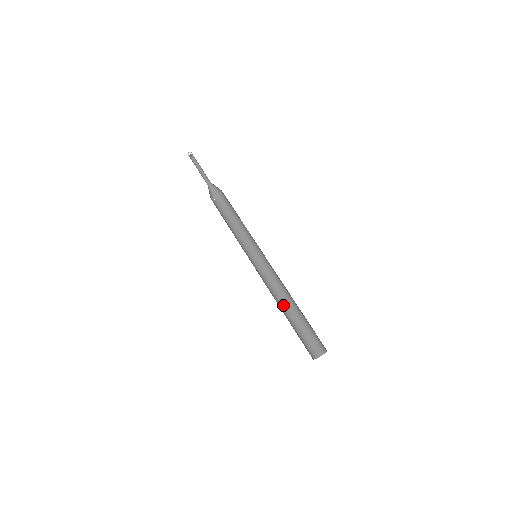
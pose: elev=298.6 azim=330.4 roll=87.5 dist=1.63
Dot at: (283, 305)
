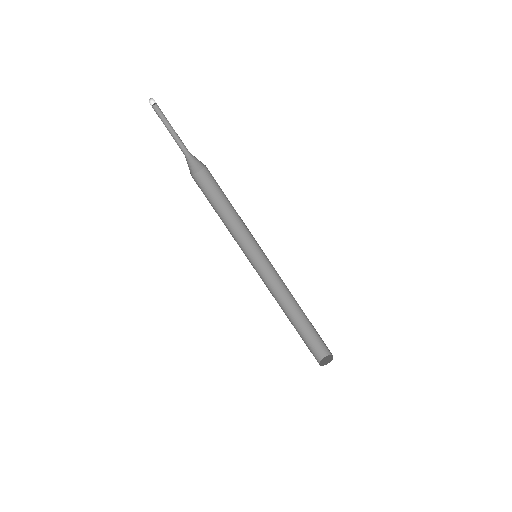
Dot at: (288, 307)
